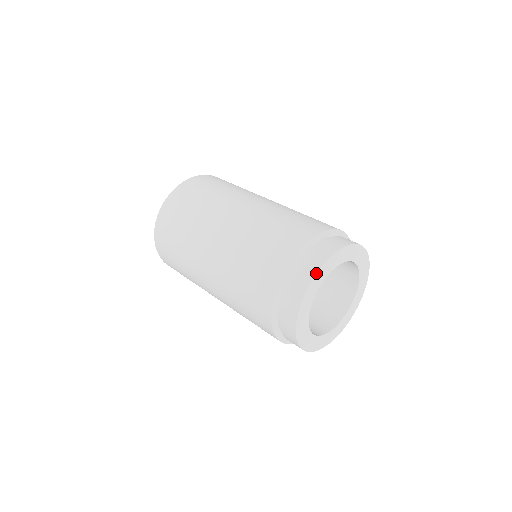
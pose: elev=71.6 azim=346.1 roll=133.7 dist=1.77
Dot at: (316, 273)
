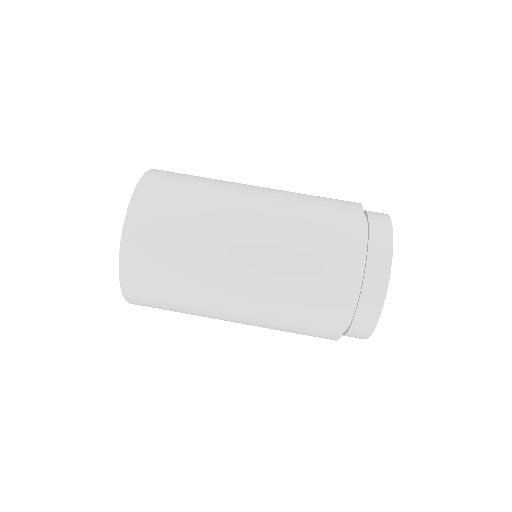
Dot at: occluded
